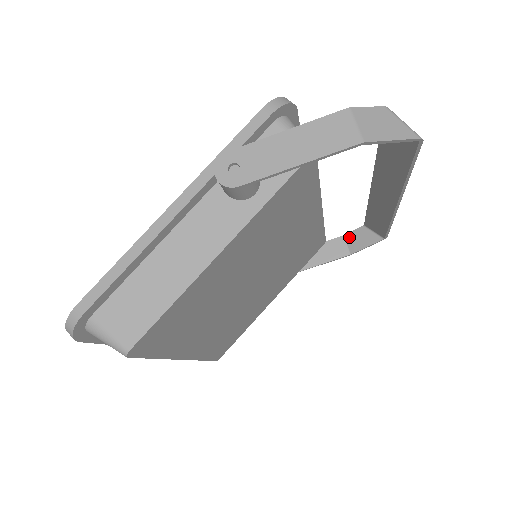
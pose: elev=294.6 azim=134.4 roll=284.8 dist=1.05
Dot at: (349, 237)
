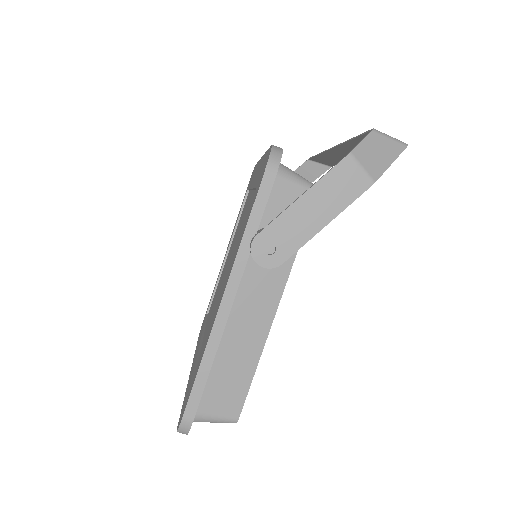
Dot at: occluded
